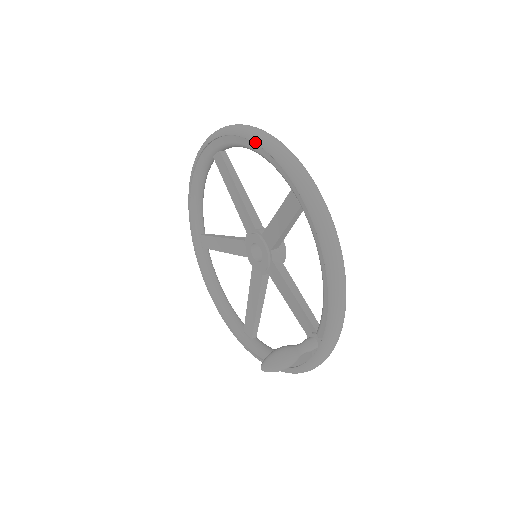
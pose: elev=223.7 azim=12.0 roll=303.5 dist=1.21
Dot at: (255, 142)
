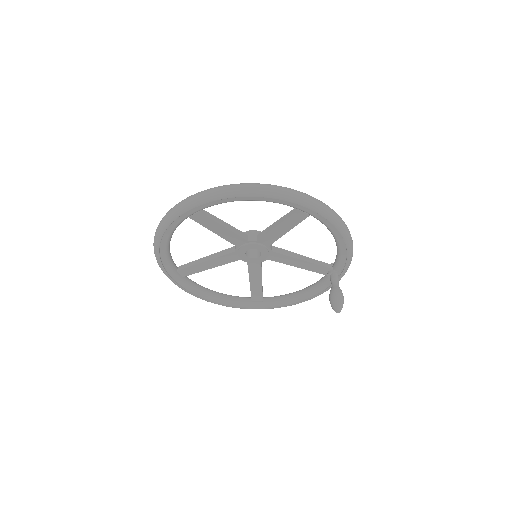
Dot at: (257, 196)
